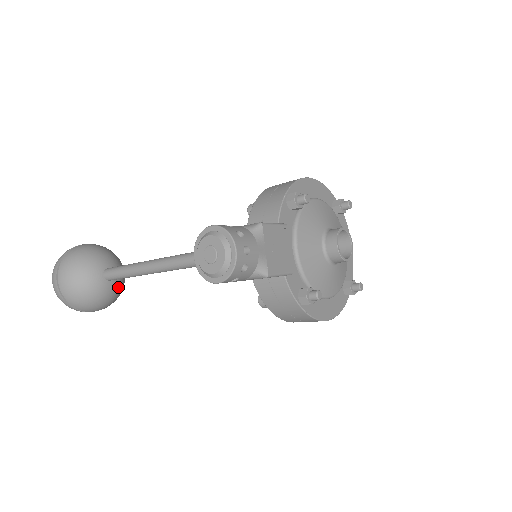
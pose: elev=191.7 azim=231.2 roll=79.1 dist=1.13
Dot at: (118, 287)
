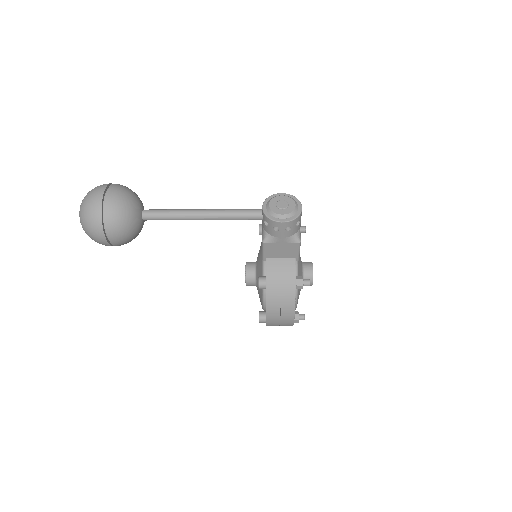
Dot at: (140, 231)
